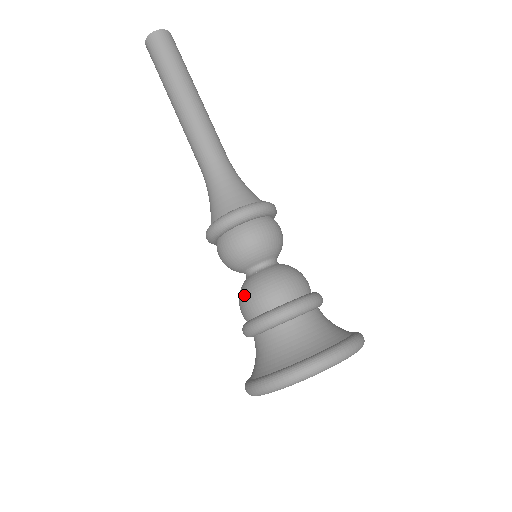
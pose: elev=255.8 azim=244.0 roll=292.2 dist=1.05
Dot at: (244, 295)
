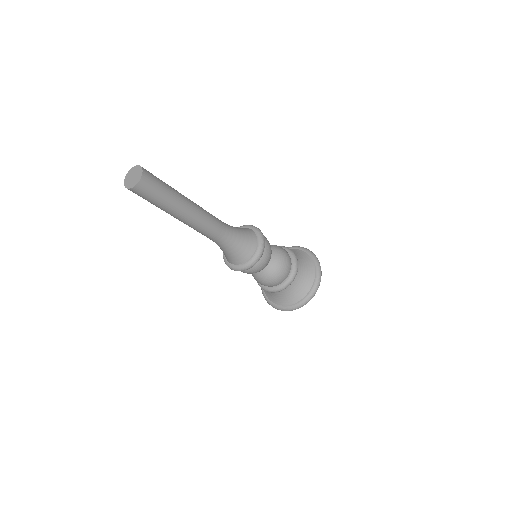
Dot at: (257, 280)
